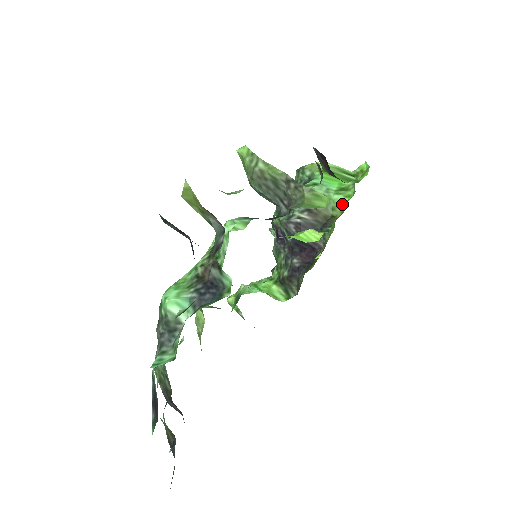
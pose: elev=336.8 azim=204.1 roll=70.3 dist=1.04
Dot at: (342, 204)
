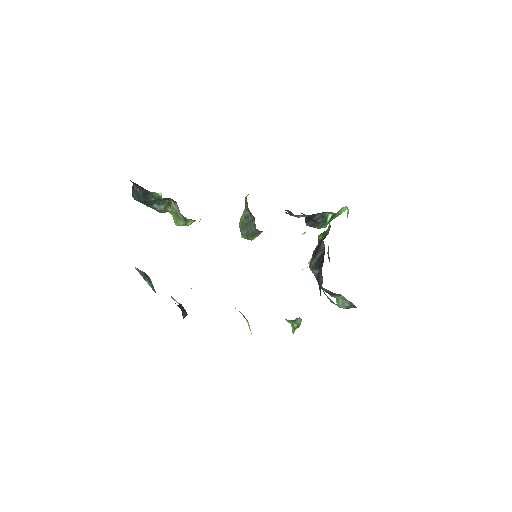
Dot at: (329, 224)
